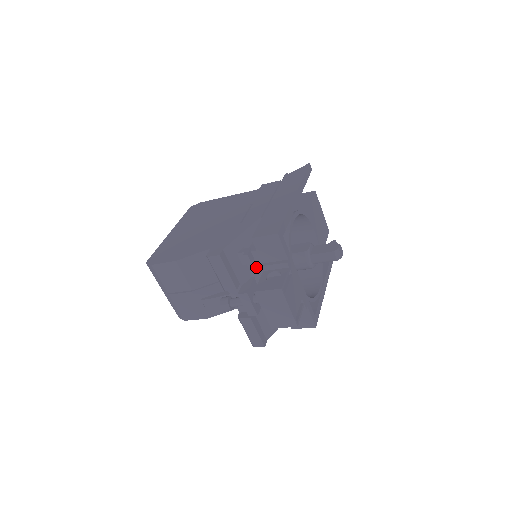
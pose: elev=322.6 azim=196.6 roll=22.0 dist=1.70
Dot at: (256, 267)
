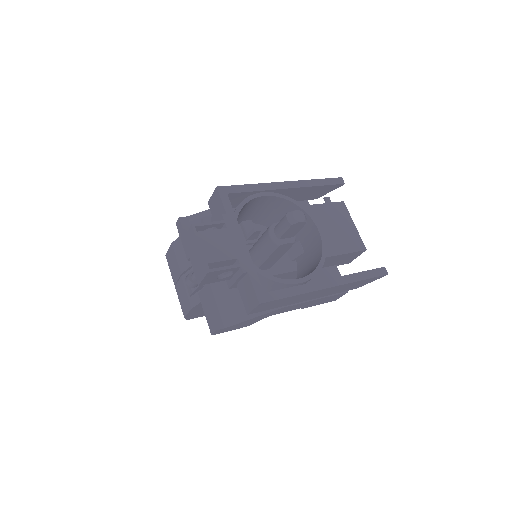
Dot at: occluded
